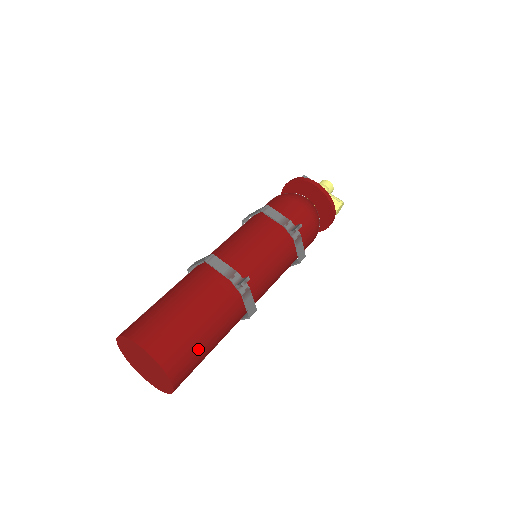
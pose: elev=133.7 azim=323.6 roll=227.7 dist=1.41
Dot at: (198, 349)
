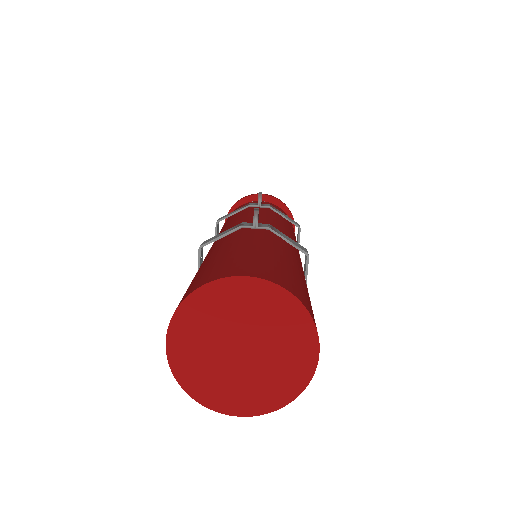
Dot at: (282, 266)
